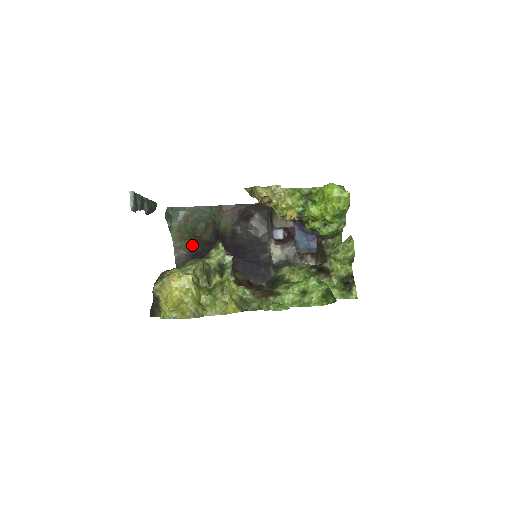
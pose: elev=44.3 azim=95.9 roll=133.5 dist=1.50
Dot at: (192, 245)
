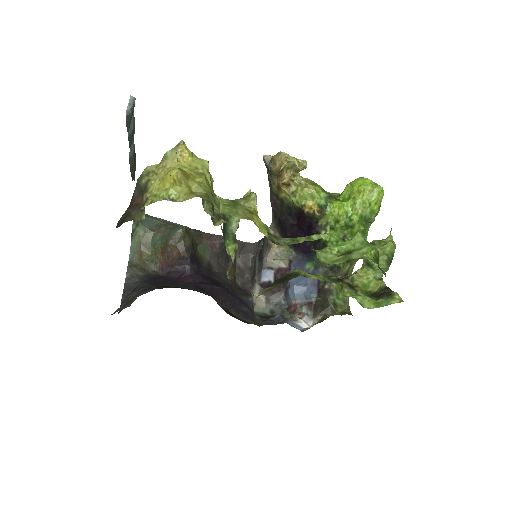
Dot at: (152, 271)
